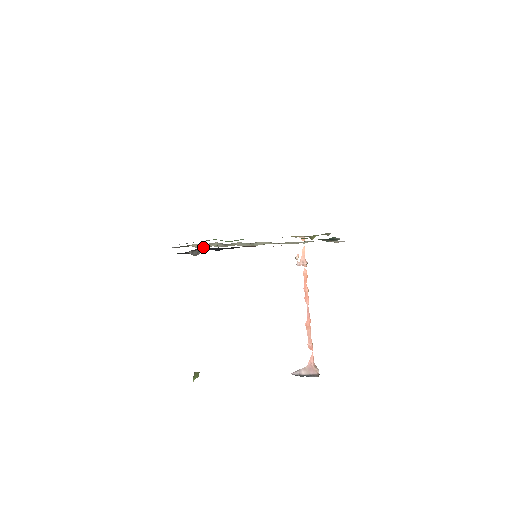
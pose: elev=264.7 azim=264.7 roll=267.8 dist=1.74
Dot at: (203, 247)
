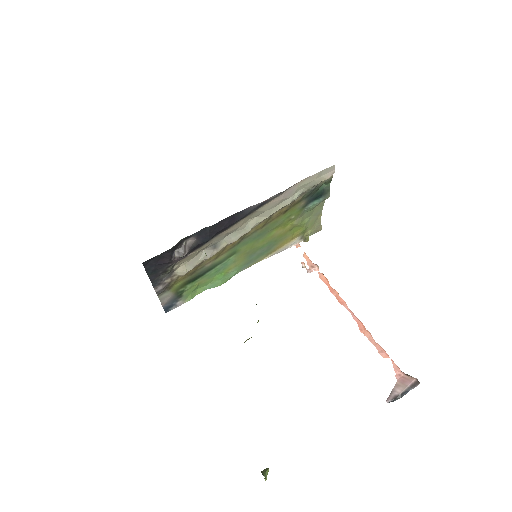
Dot at: (191, 269)
